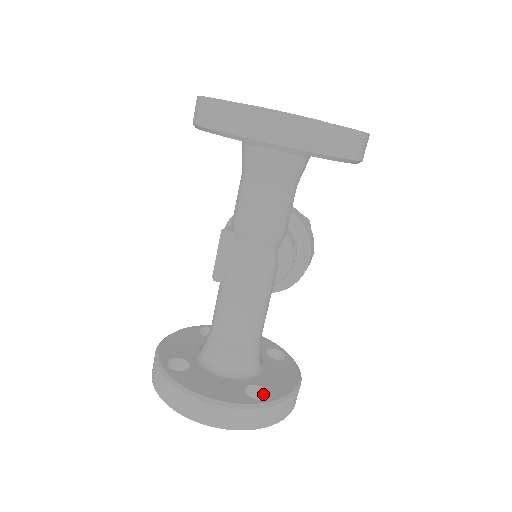
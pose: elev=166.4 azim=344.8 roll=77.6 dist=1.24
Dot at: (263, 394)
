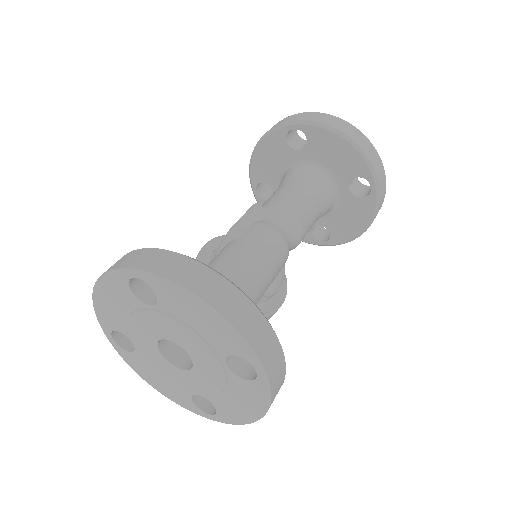
Dot at: occluded
